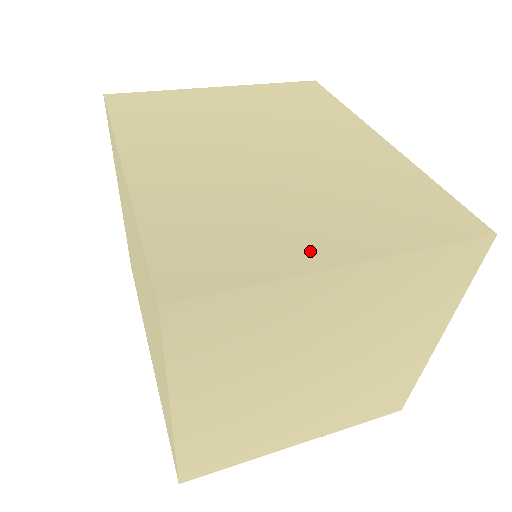
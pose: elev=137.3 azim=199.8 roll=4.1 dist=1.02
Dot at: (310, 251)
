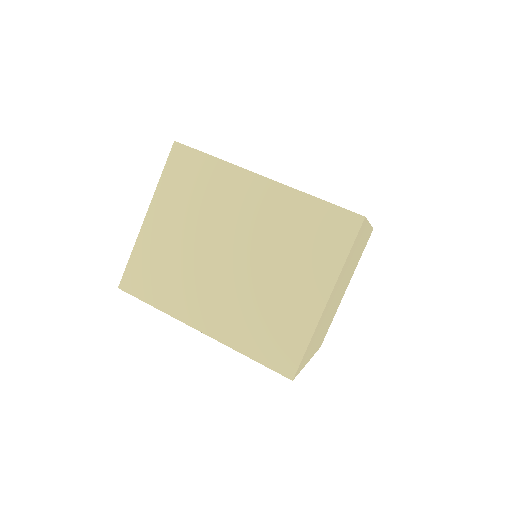
Dot at: (309, 307)
